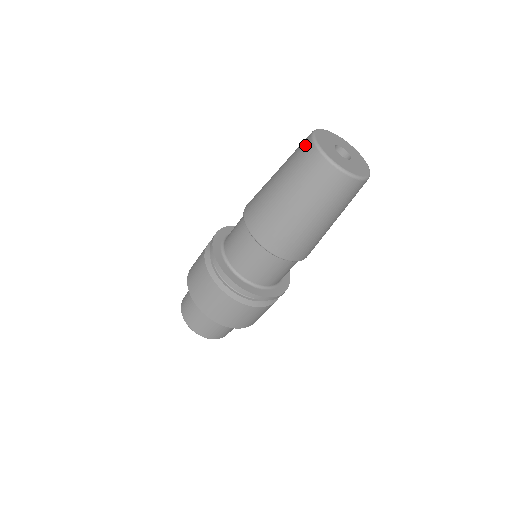
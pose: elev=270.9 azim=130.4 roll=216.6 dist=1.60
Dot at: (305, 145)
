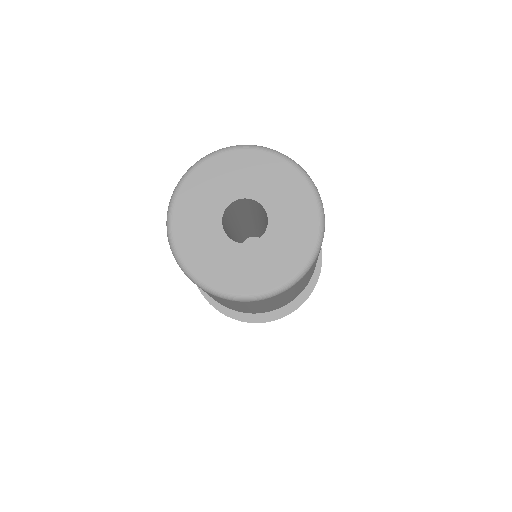
Dot at: occluded
